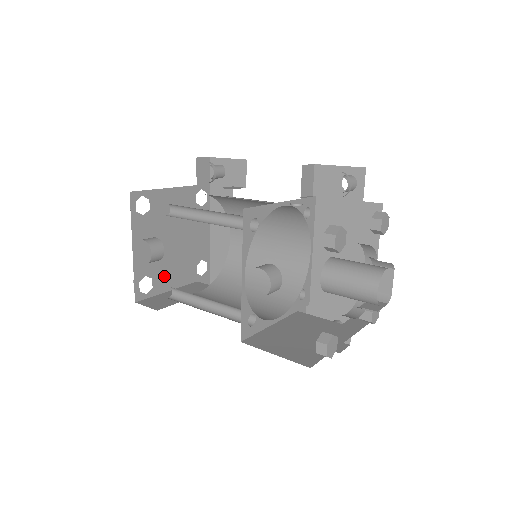
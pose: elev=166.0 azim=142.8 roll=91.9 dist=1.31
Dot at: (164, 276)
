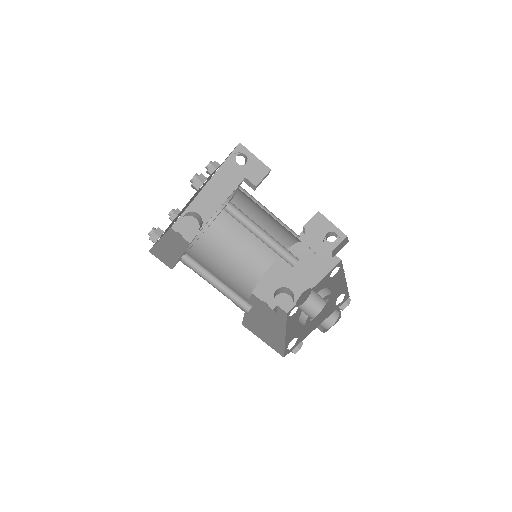
Dot at: (167, 229)
